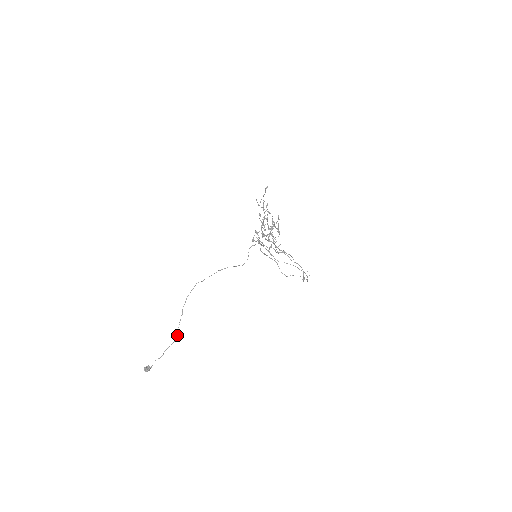
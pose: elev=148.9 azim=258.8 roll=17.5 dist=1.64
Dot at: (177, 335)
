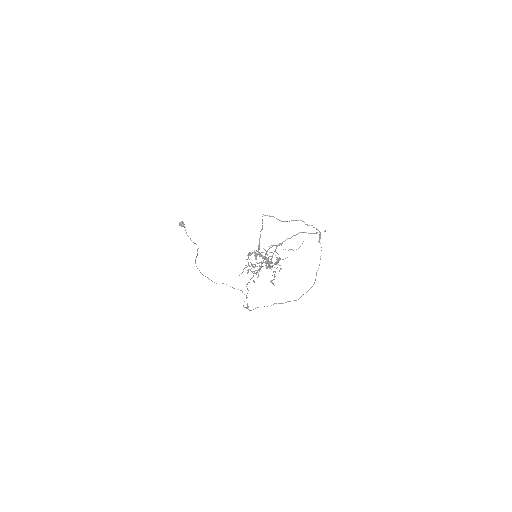
Dot at: occluded
